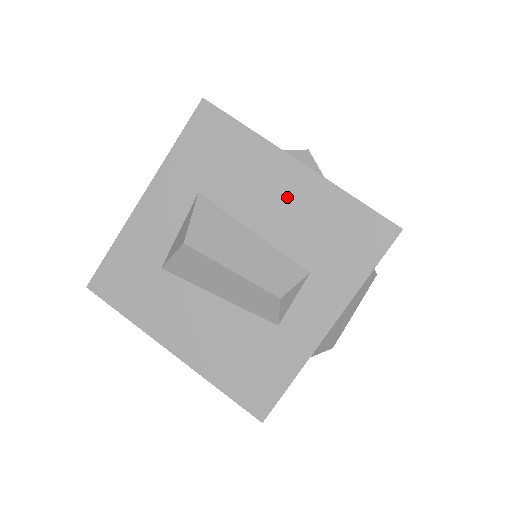
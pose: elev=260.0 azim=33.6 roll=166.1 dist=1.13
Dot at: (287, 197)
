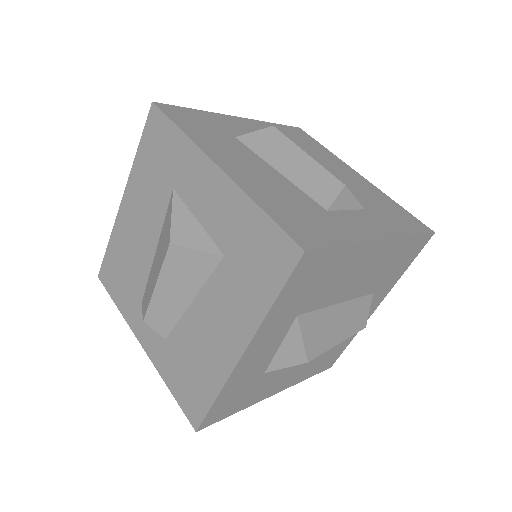
Dot at: (369, 267)
